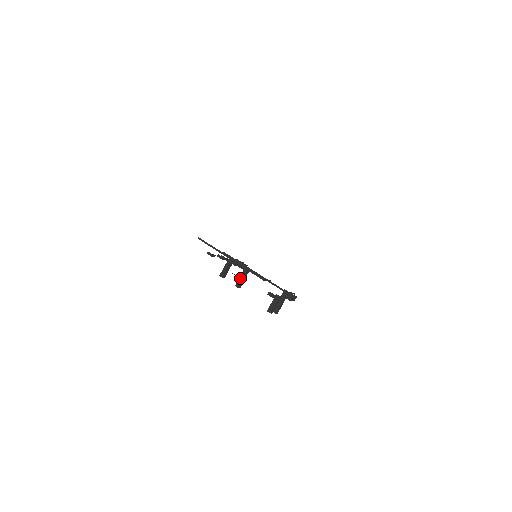
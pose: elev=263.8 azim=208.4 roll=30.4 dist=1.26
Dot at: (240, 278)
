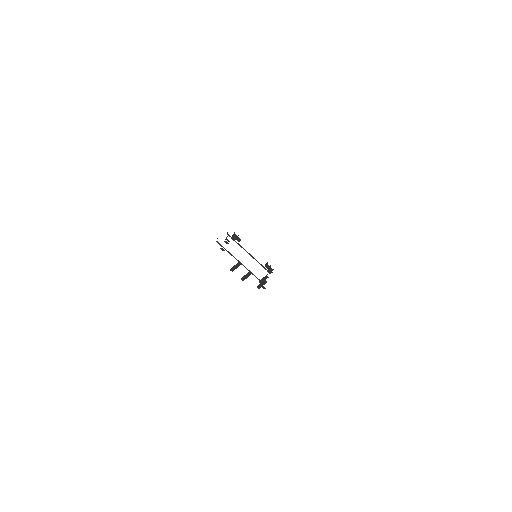
Dot at: (245, 277)
